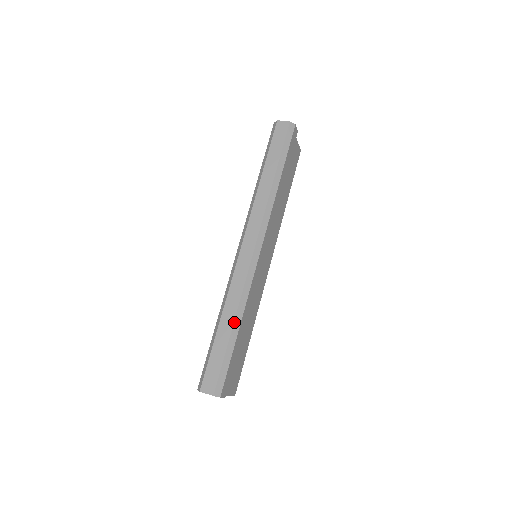
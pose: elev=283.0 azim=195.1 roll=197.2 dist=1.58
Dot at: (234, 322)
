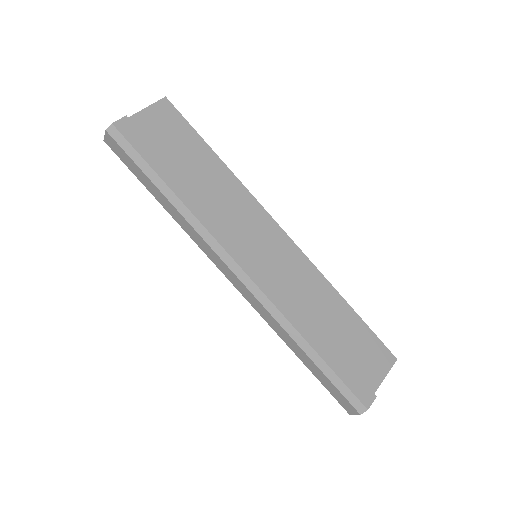
Dot at: (301, 348)
